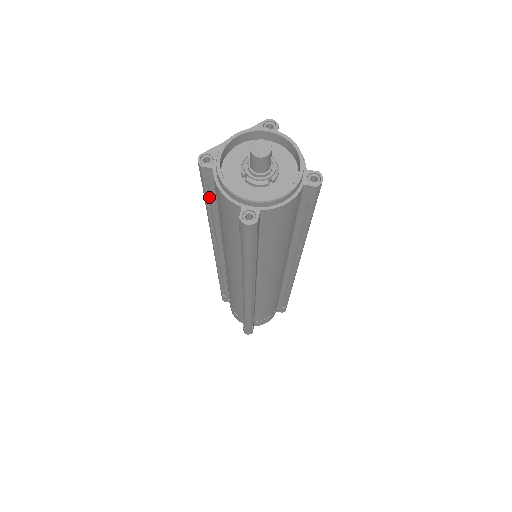
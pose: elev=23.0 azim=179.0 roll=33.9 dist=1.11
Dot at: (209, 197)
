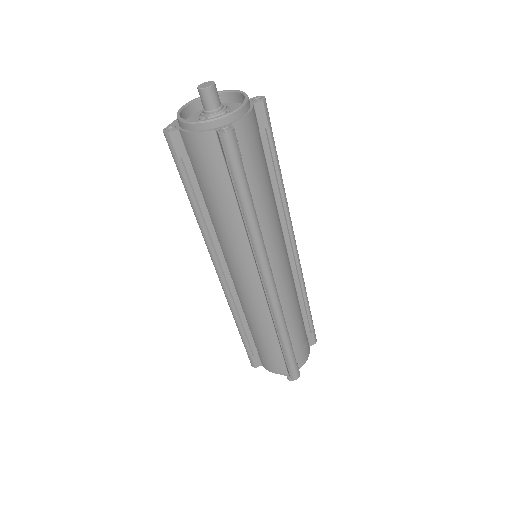
Dot at: (187, 178)
